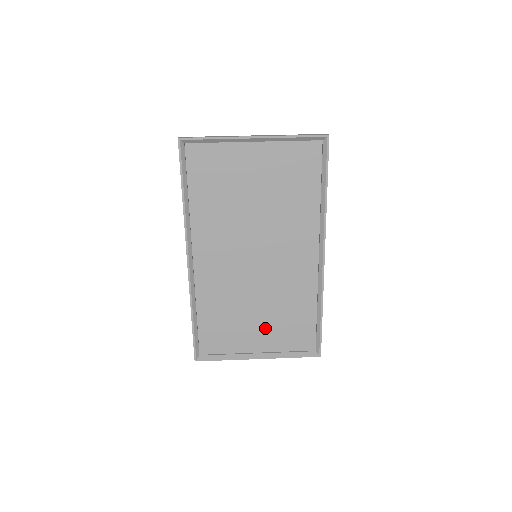
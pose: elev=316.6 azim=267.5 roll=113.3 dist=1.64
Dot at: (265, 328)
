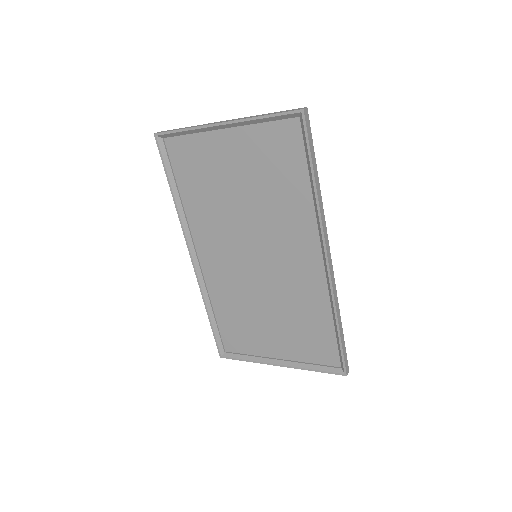
Dot at: (281, 334)
